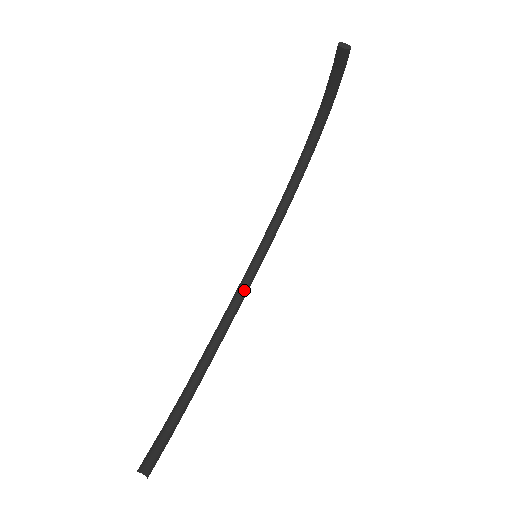
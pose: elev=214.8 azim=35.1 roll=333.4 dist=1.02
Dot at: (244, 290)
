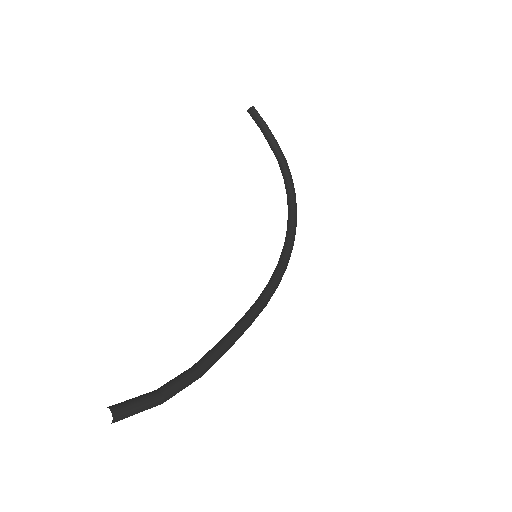
Dot at: (262, 296)
